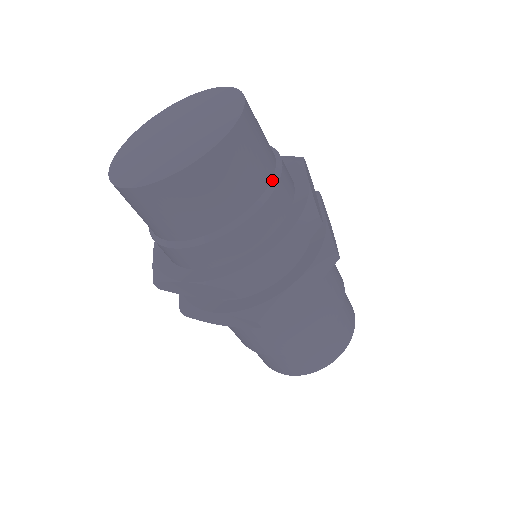
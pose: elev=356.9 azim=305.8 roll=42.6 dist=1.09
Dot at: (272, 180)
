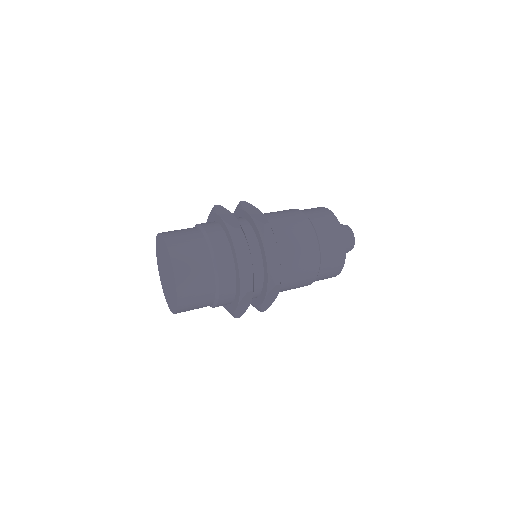
Dot at: (216, 284)
